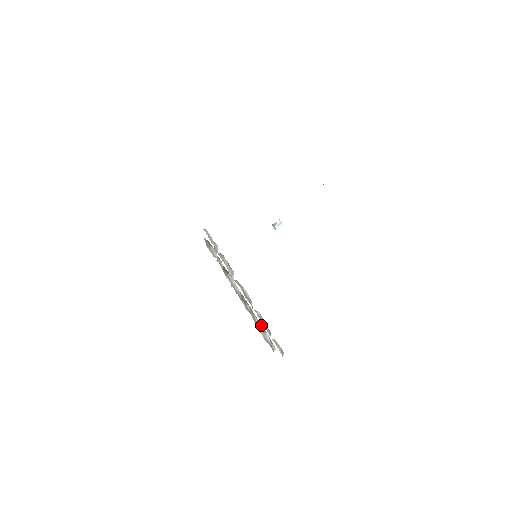
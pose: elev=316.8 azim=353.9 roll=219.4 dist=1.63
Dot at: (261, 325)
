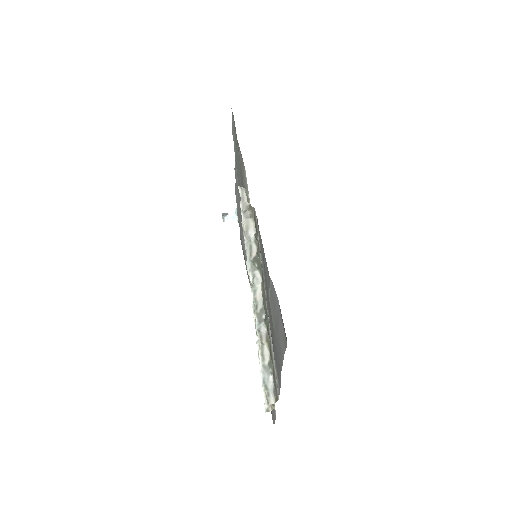
Dot at: (272, 363)
